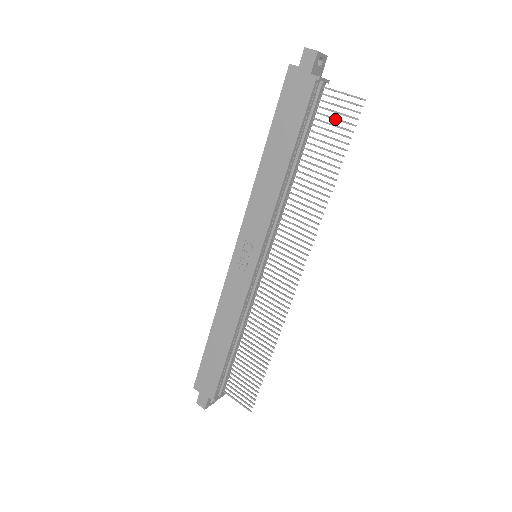
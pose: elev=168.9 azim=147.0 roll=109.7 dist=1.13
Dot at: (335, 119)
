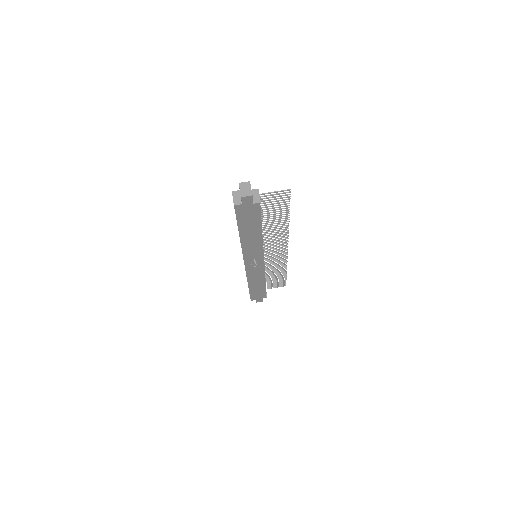
Dot at: occluded
